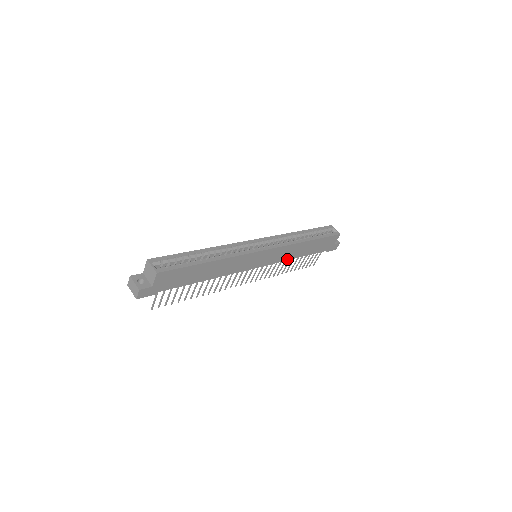
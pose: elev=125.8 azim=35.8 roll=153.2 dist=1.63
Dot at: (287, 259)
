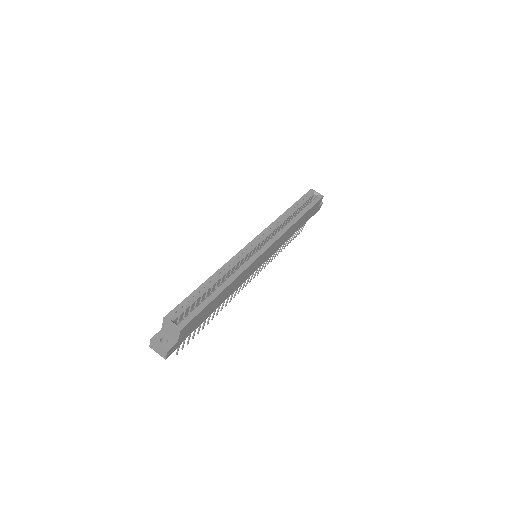
Dot at: (283, 243)
